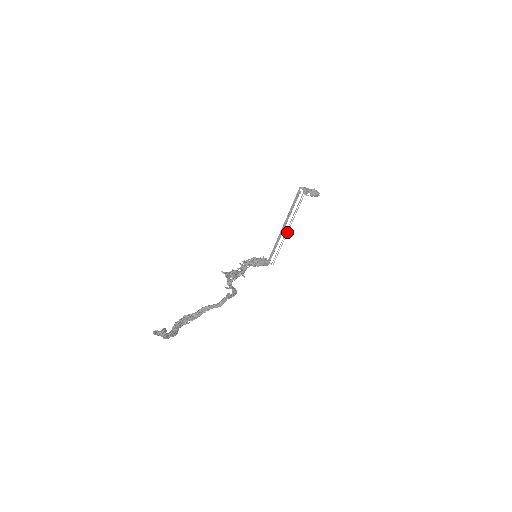
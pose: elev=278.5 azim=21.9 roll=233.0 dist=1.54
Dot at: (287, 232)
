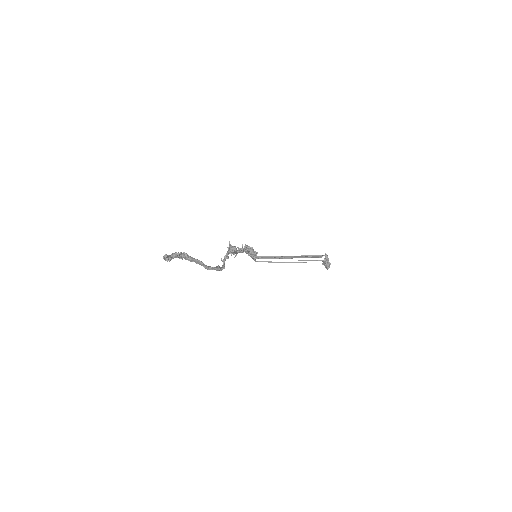
Dot at: (287, 262)
